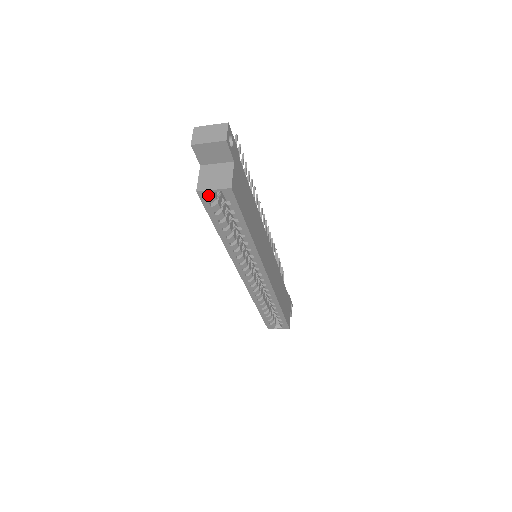
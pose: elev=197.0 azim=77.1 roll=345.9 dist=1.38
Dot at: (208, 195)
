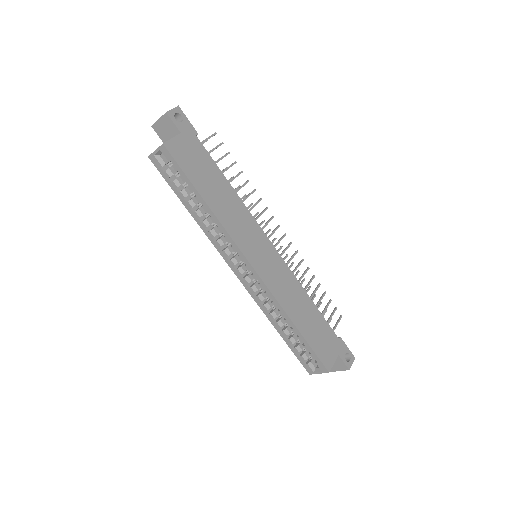
Dot at: (156, 158)
